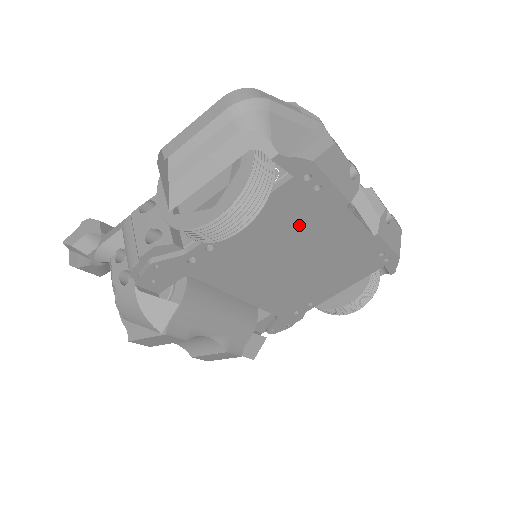
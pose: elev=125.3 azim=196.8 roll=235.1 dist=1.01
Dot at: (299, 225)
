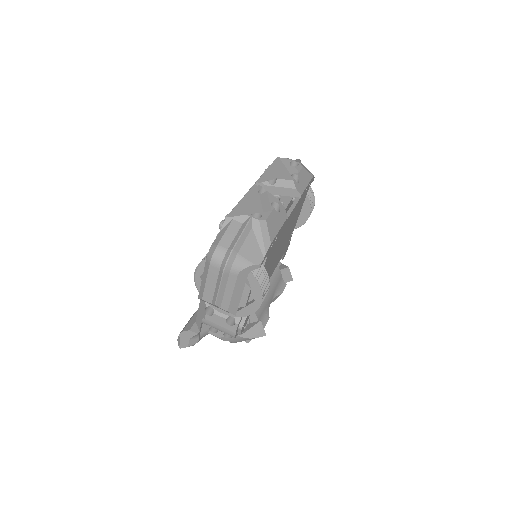
Dot at: (276, 247)
